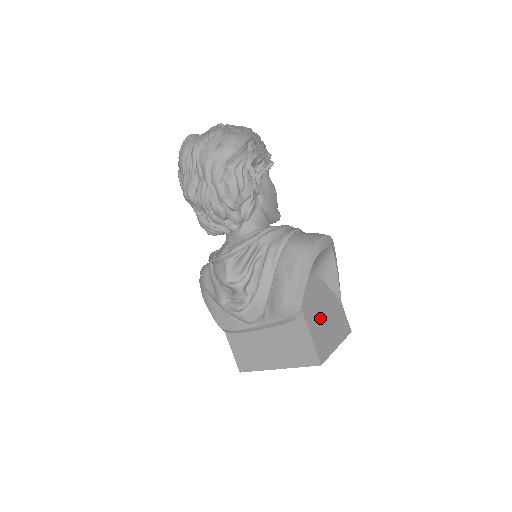
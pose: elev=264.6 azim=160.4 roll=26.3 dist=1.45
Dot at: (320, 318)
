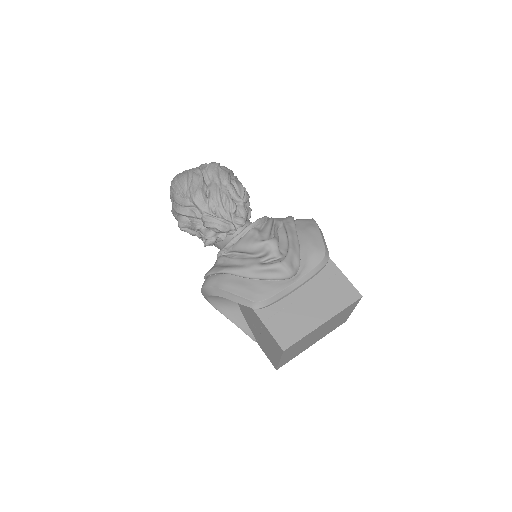
Dot at: occluded
